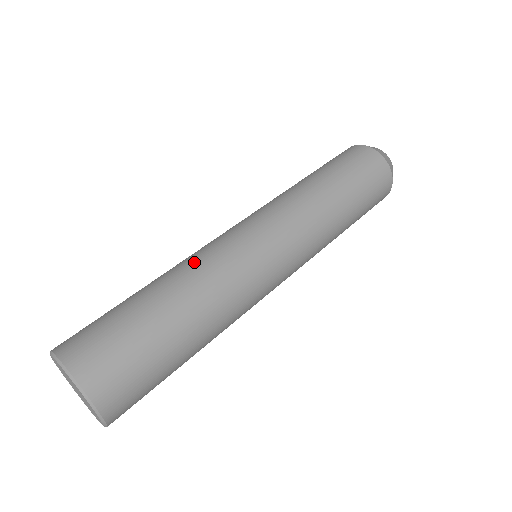
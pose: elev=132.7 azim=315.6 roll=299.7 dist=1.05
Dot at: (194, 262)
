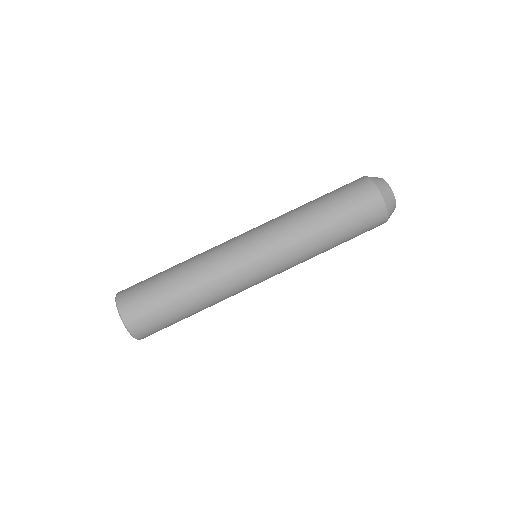
Dot at: (204, 259)
